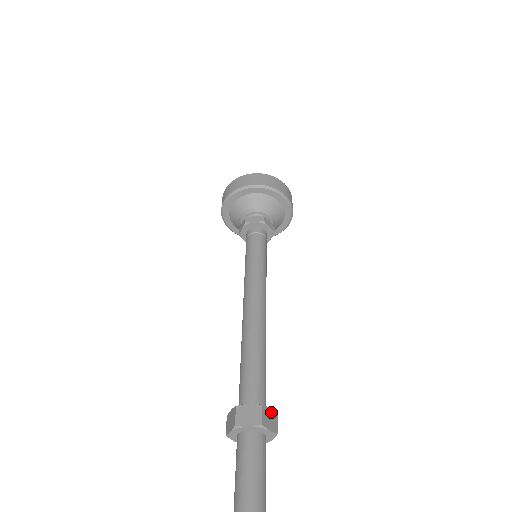
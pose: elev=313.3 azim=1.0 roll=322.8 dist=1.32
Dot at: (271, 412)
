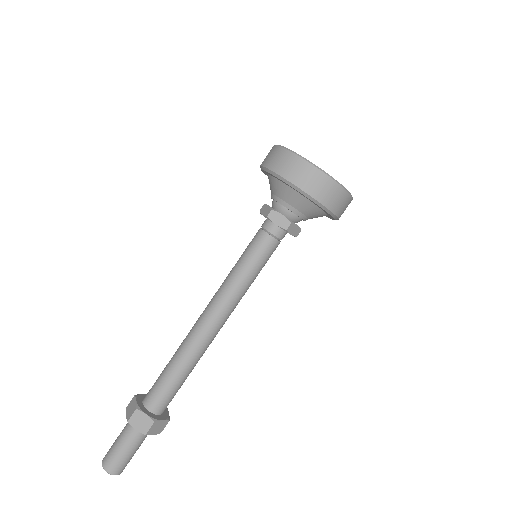
Dot at: (162, 422)
